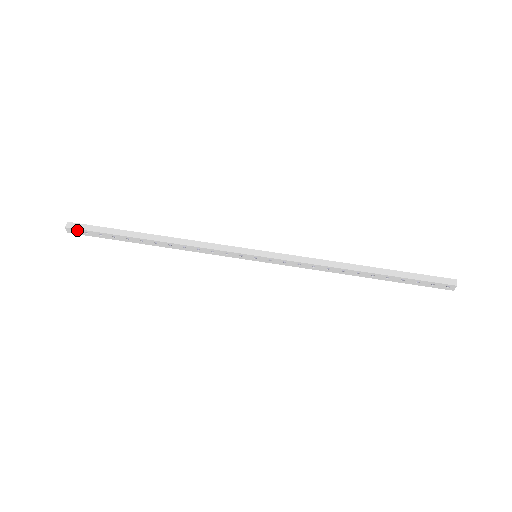
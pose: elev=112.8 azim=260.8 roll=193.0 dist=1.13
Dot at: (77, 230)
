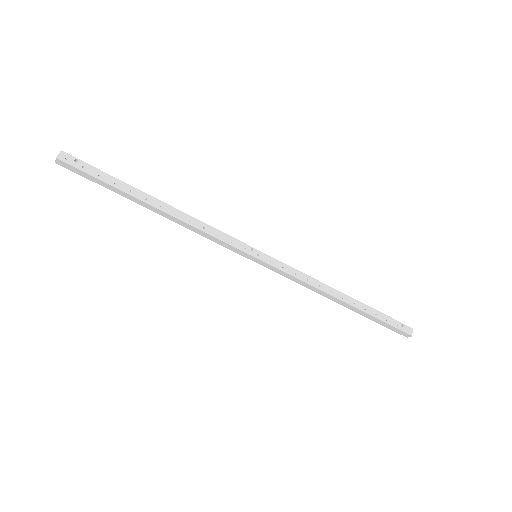
Dot at: (70, 168)
